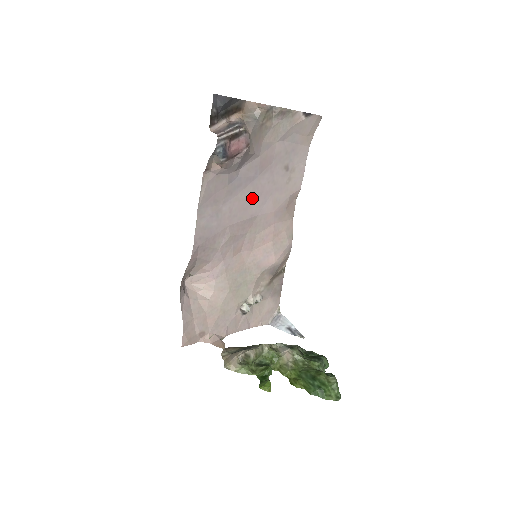
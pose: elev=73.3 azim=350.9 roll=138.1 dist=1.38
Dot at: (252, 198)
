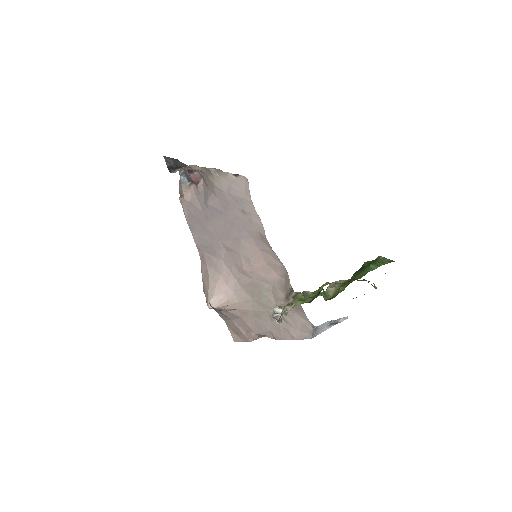
Dot at: (228, 226)
